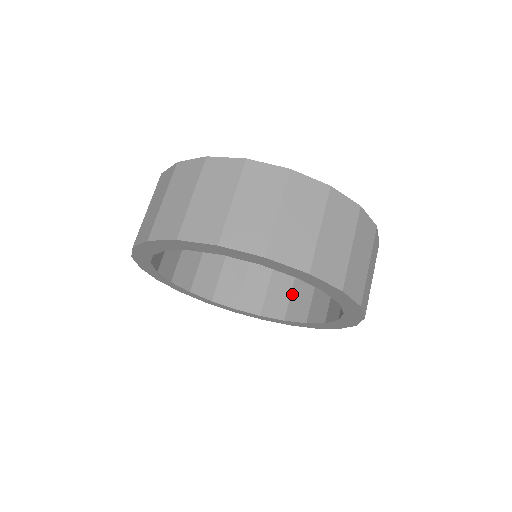
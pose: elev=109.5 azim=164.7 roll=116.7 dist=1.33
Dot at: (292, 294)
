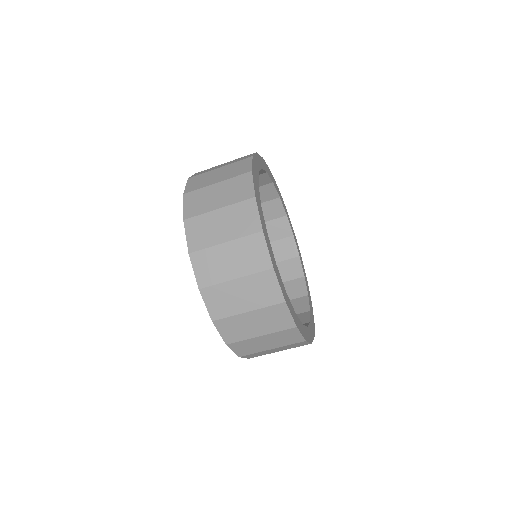
Dot at: occluded
